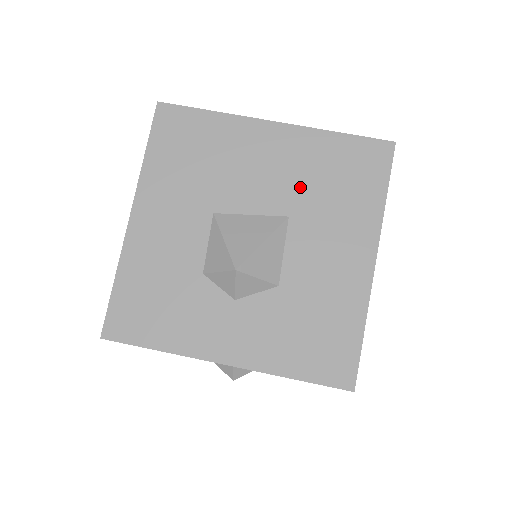
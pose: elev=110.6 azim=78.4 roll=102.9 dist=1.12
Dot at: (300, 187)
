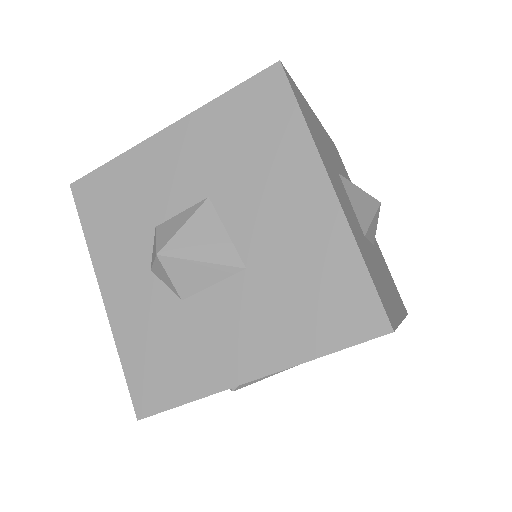
Dot at: (281, 260)
